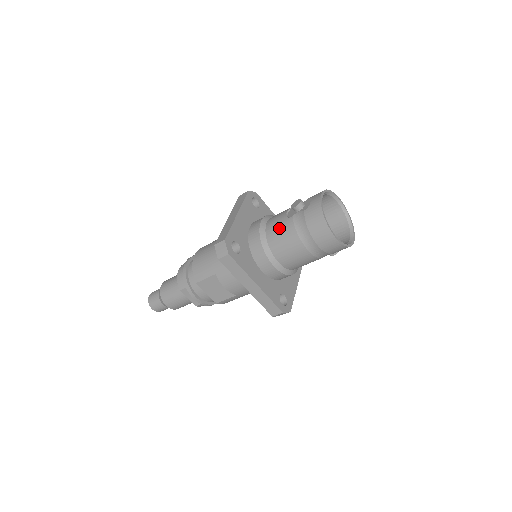
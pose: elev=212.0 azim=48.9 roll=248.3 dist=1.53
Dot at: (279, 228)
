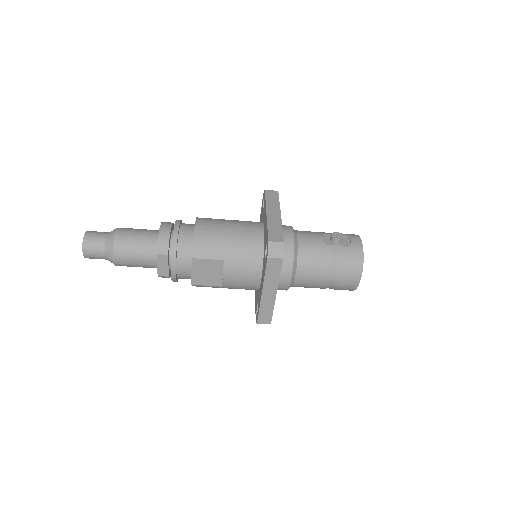
Dot at: (315, 250)
